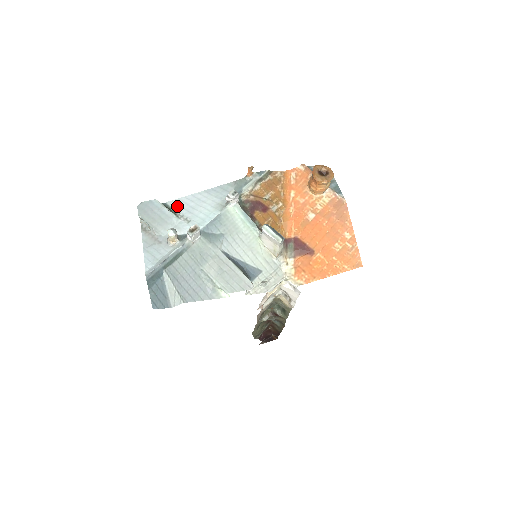
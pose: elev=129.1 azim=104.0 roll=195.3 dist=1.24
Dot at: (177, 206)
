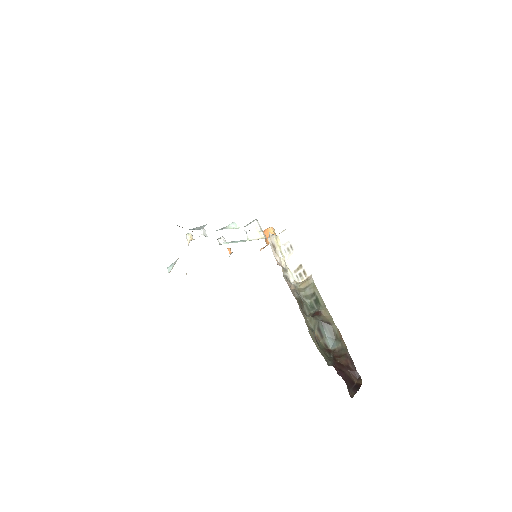
Dot at: occluded
